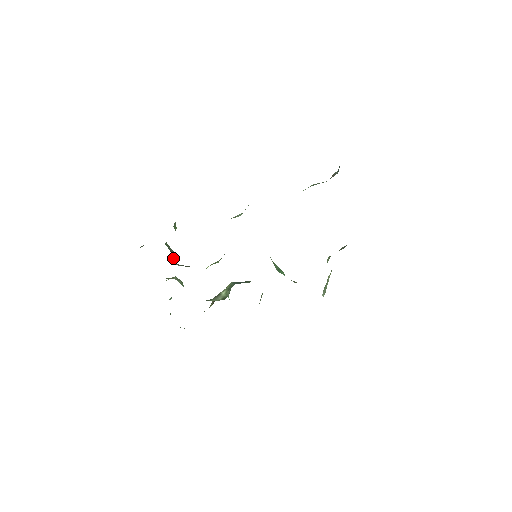
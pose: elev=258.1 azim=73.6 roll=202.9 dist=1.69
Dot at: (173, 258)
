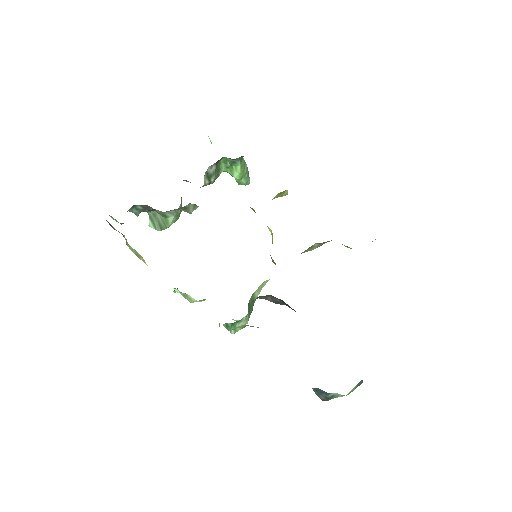
Dot at: (210, 174)
